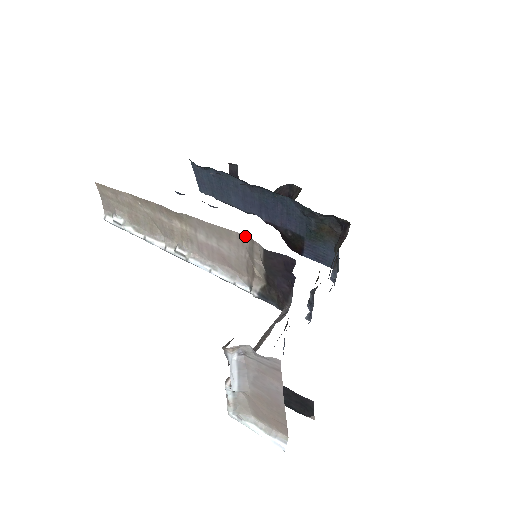
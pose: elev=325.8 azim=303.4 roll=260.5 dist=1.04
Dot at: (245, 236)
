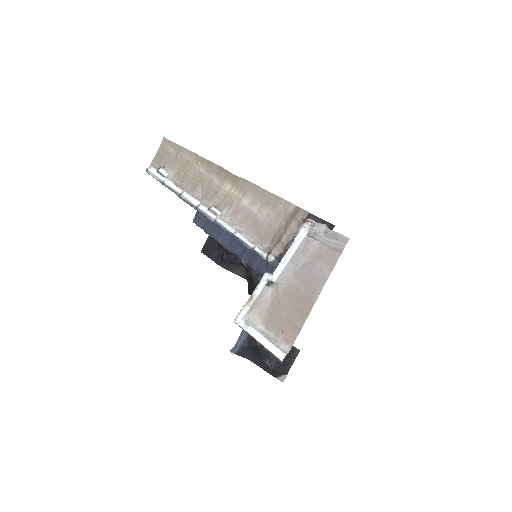
Dot at: (293, 205)
